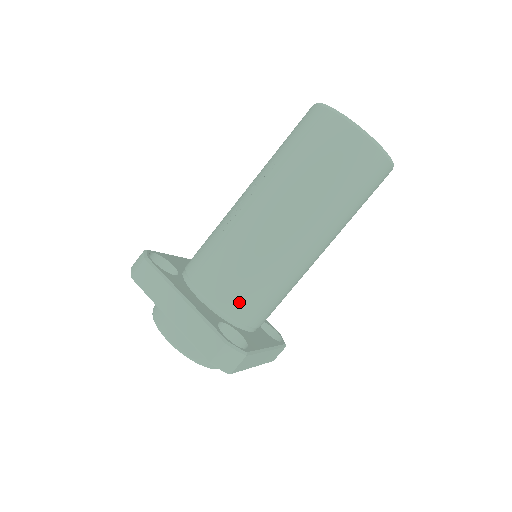
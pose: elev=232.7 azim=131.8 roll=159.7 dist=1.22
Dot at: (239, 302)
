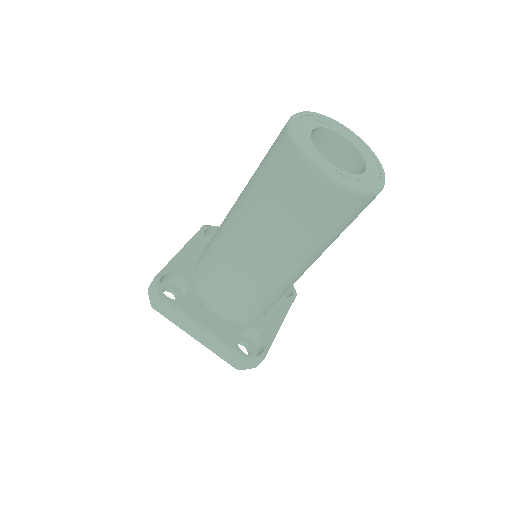
Dot at: (249, 313)
